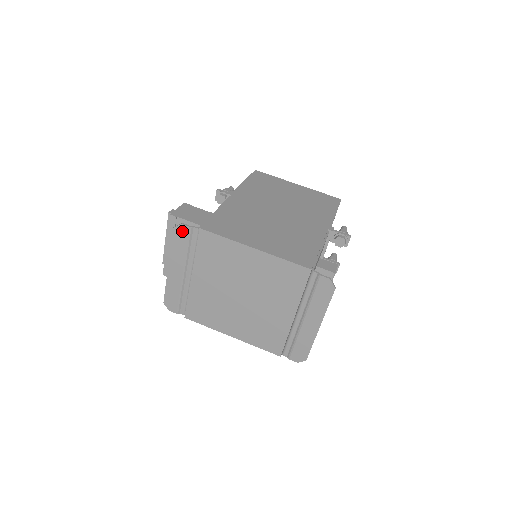
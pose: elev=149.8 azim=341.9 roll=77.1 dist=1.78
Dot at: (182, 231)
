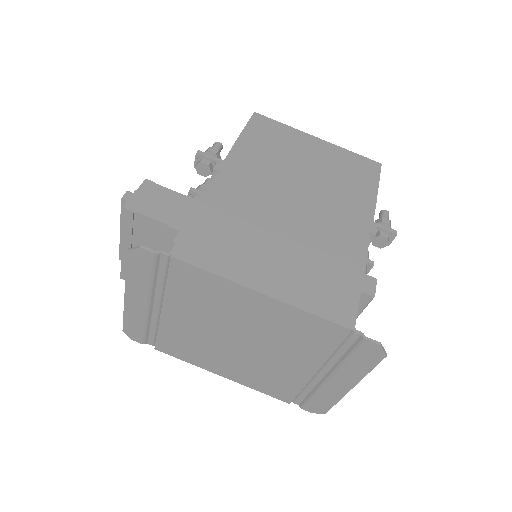
Dot at: (142, 257)
